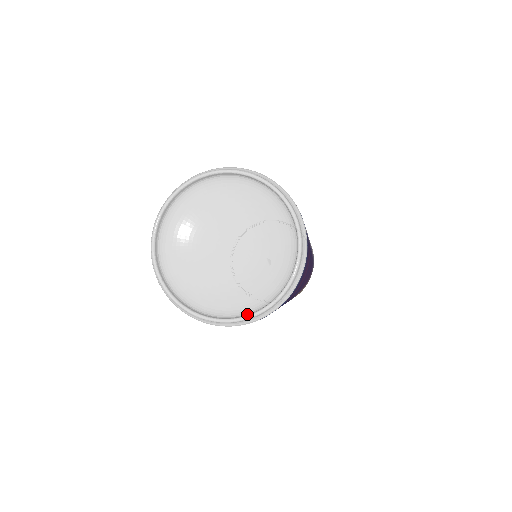
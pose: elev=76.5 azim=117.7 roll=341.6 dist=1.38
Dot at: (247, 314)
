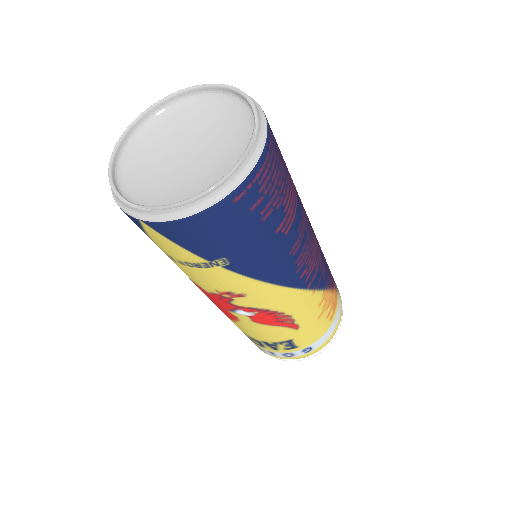
Dot at: (239, 165)
